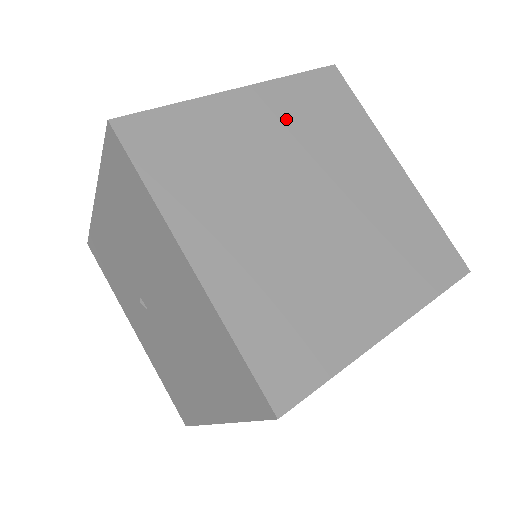
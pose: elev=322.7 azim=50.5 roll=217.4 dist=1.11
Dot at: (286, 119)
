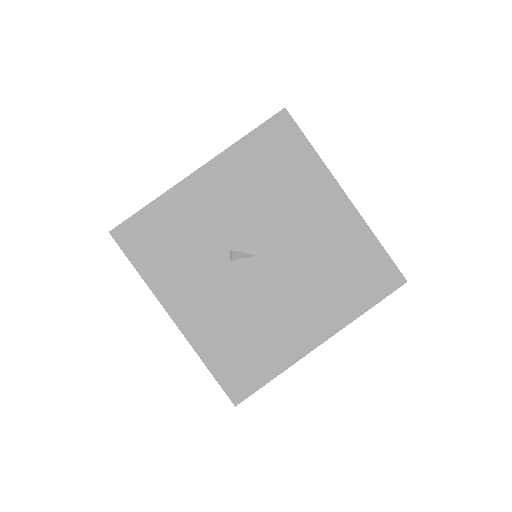
Dot at: occluded
